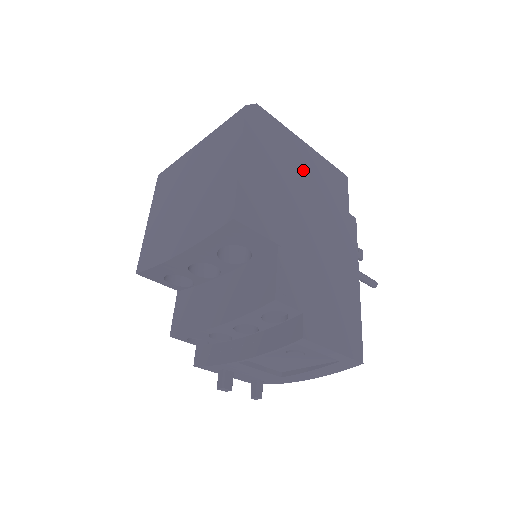
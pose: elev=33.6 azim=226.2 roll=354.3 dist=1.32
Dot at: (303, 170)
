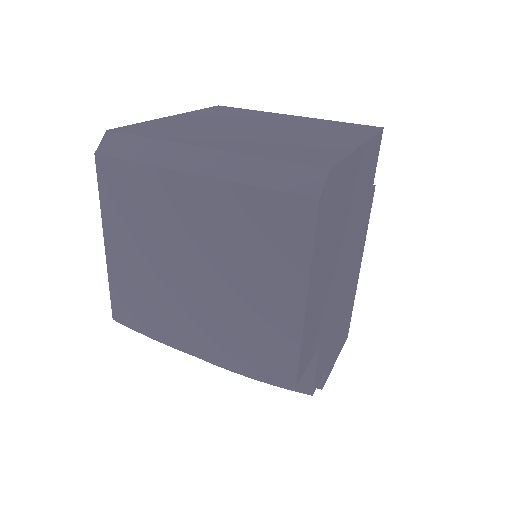
Dot at: (351, 202)
